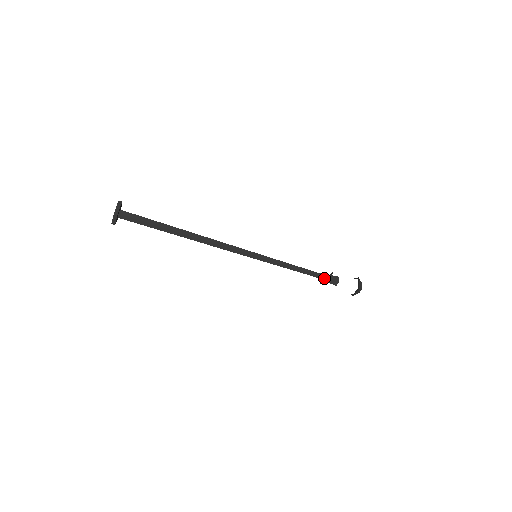
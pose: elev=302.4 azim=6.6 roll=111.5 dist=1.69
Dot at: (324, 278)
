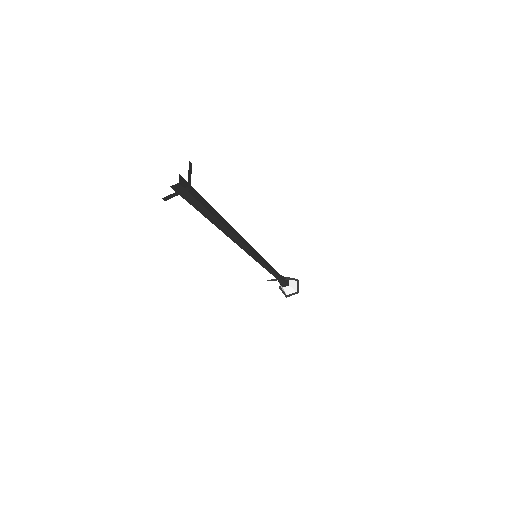
Dot at: (282, 281)
